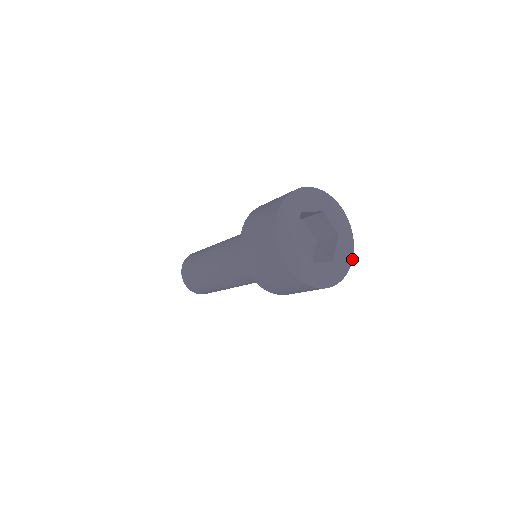
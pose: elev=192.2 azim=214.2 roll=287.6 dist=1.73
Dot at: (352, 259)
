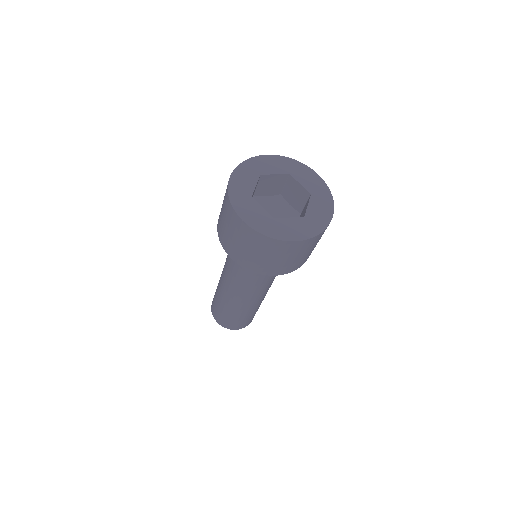
Dot at: (332, 216)
